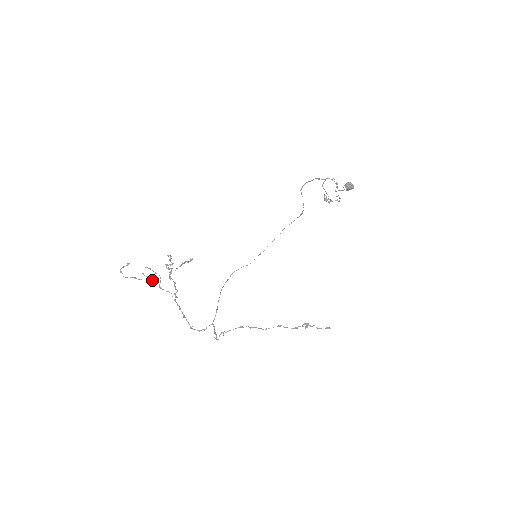
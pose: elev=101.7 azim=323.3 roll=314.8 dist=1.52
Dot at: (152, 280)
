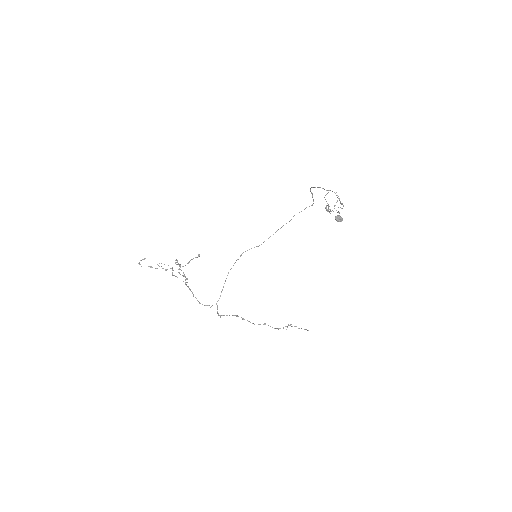
Dot at: (166, 269)
